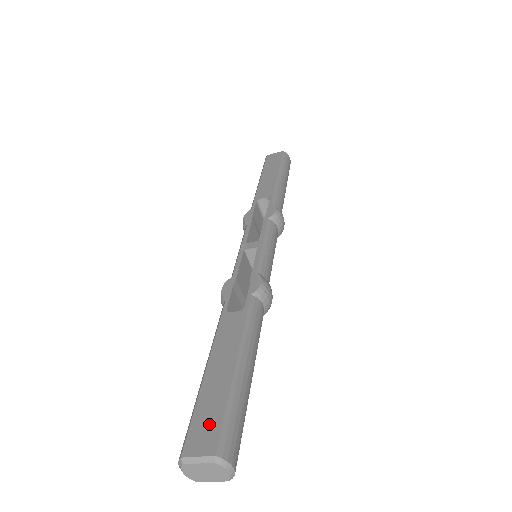
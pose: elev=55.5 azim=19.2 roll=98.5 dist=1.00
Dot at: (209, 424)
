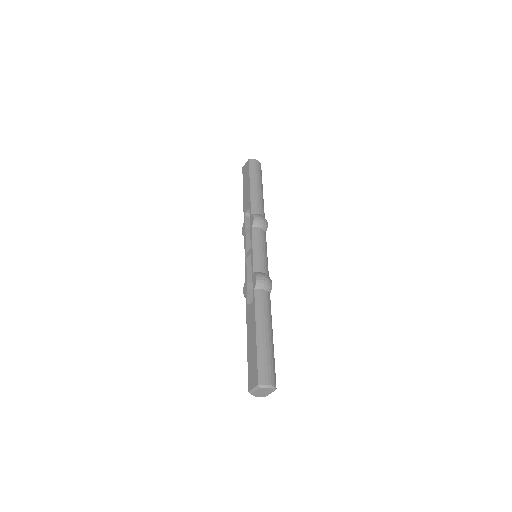
Dot at: (253, 371)
